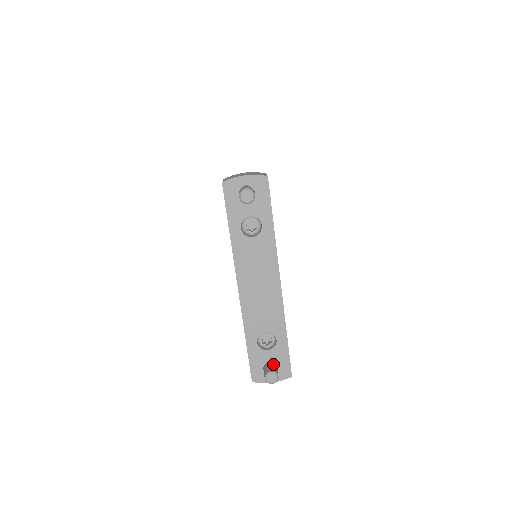
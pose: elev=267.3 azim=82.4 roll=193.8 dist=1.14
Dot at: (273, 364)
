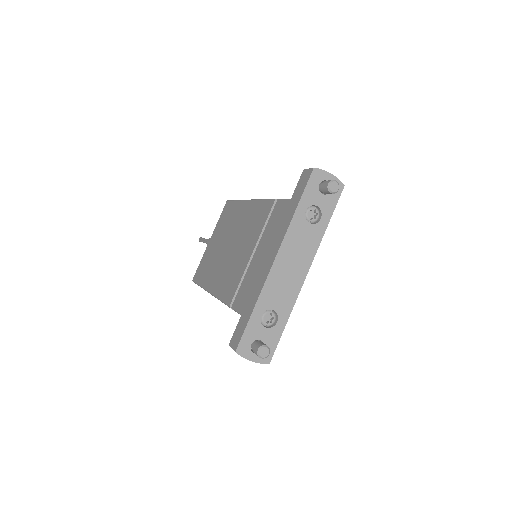
Dot at: occluded
